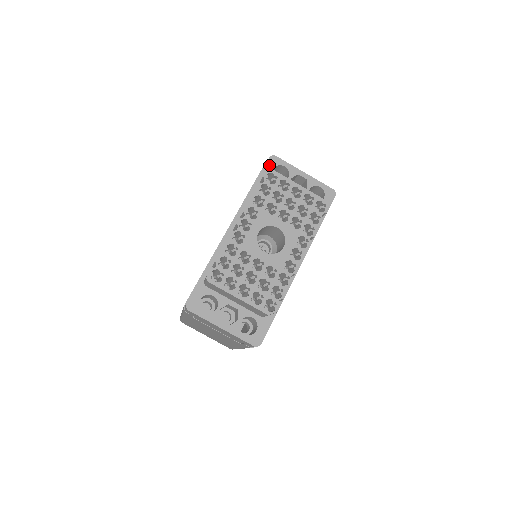
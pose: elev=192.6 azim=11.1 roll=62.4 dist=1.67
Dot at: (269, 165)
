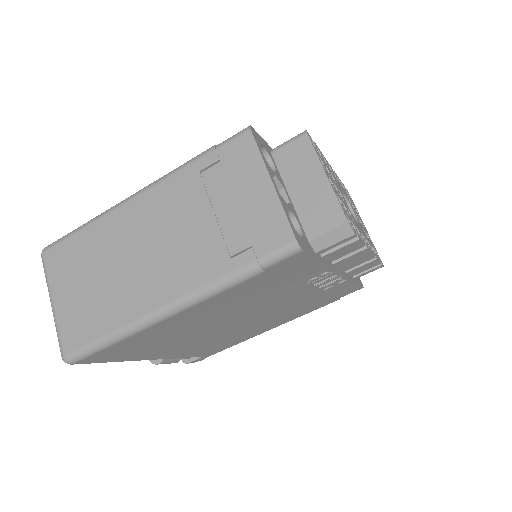
Dot at: occluded
